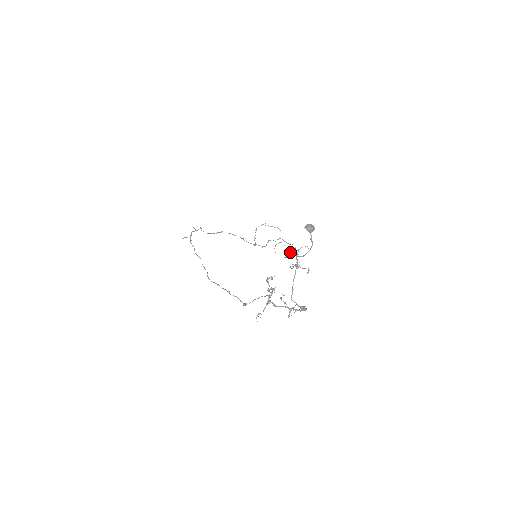
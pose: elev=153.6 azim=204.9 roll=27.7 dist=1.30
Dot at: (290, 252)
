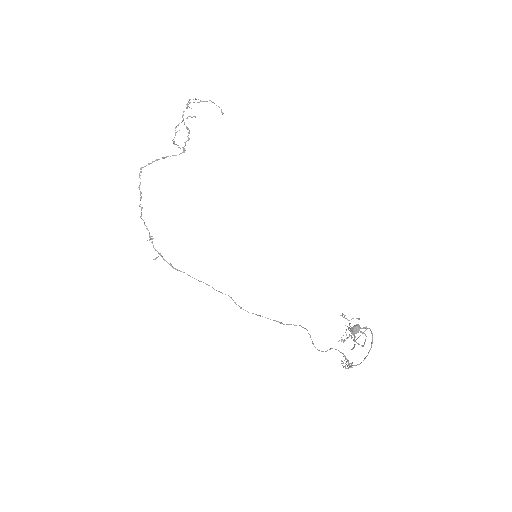
Dot at: (345, 340)
